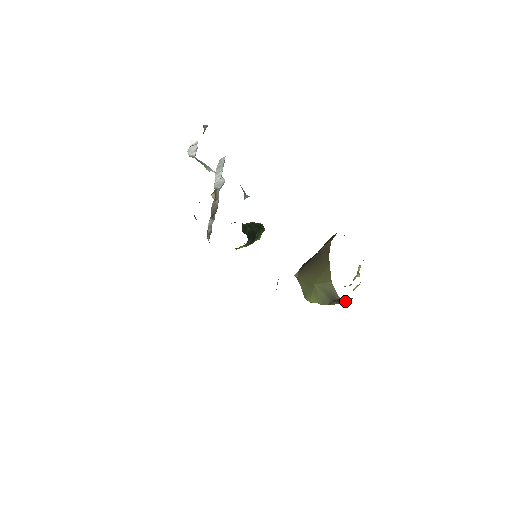
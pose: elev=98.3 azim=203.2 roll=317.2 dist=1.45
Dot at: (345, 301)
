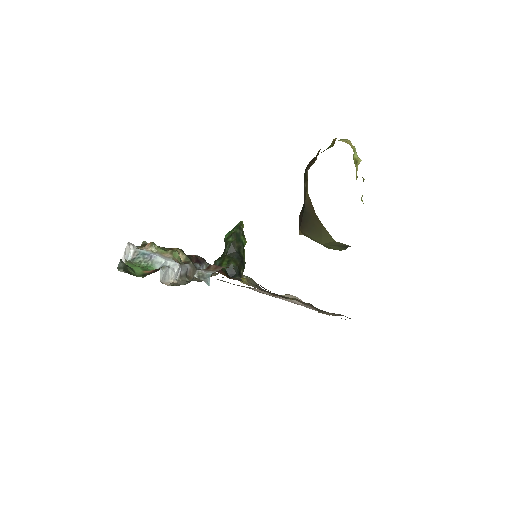
Dot at: occluded
